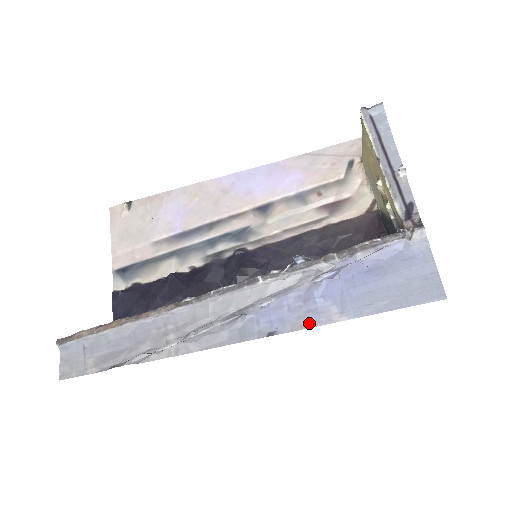
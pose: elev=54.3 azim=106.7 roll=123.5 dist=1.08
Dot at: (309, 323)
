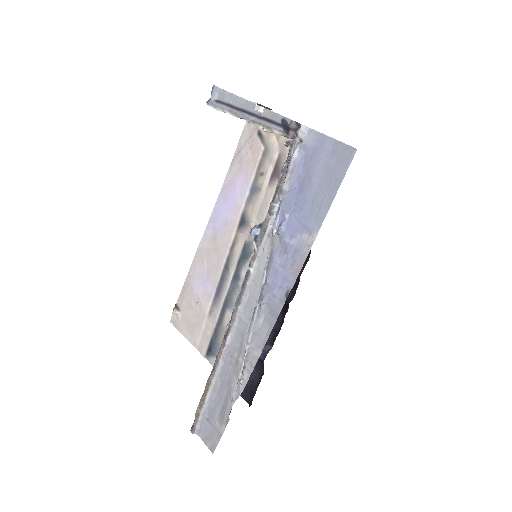
Dot at: (300, 262)
